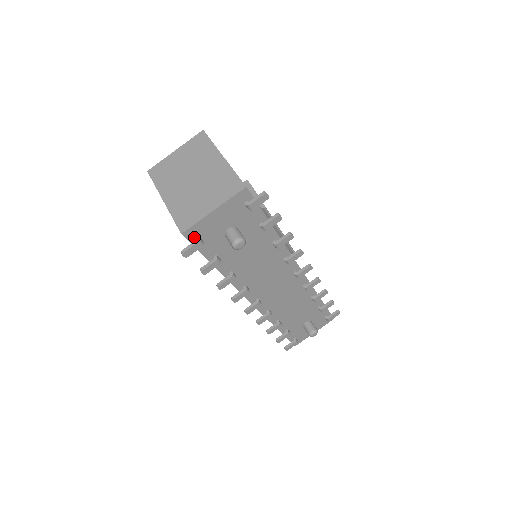
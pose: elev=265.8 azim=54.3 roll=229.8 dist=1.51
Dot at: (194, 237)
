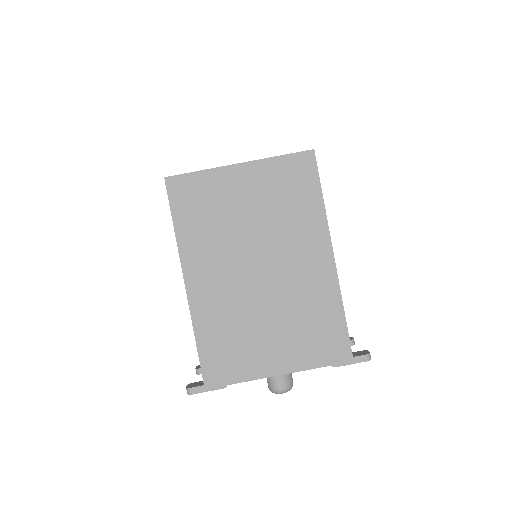
Dot at: occluded
